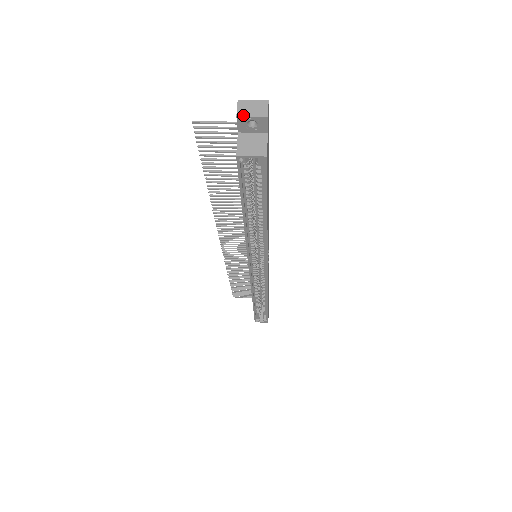
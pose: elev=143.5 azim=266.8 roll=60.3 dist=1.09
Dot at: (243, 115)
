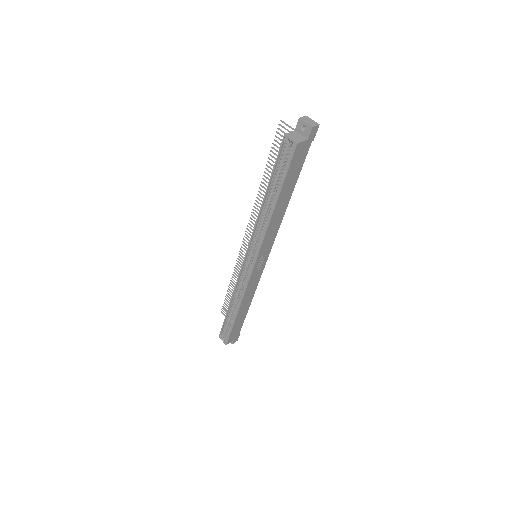
Dot at: (302, 120)
